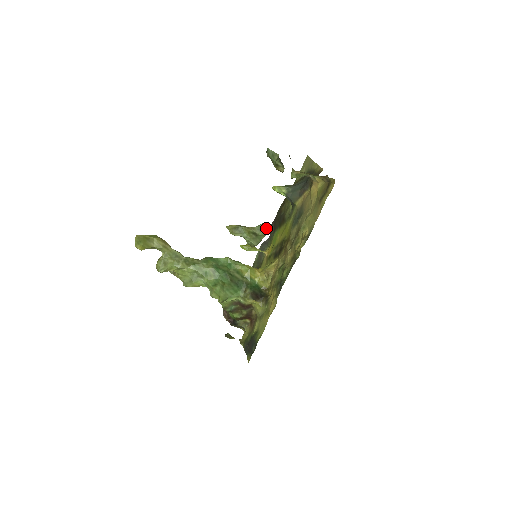
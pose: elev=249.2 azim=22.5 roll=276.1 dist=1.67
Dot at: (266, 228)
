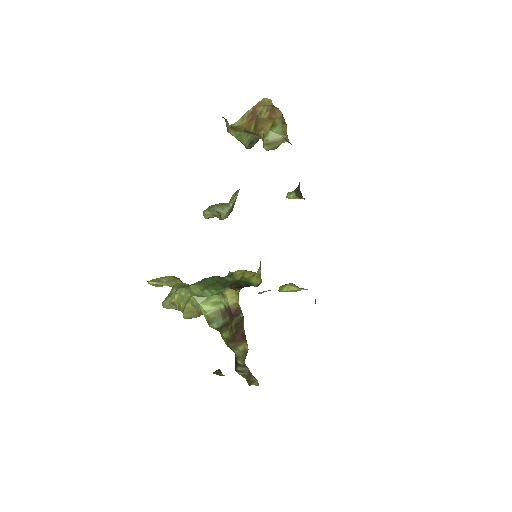
Dot at: (236, 195)
